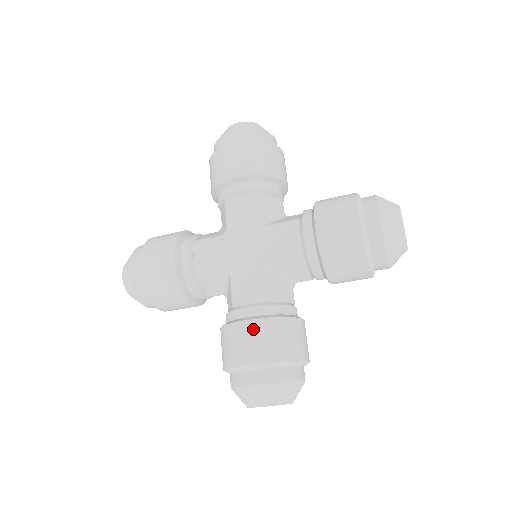
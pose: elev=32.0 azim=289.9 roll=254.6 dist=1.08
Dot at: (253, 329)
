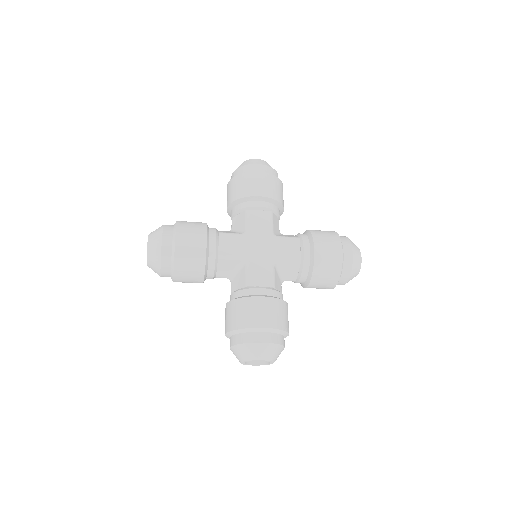
Dot at: (266, 303)
